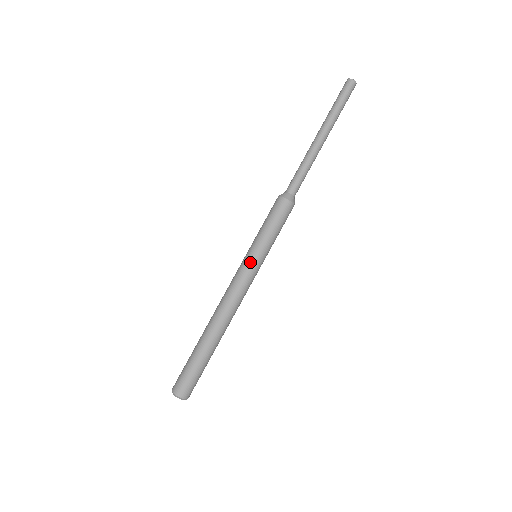
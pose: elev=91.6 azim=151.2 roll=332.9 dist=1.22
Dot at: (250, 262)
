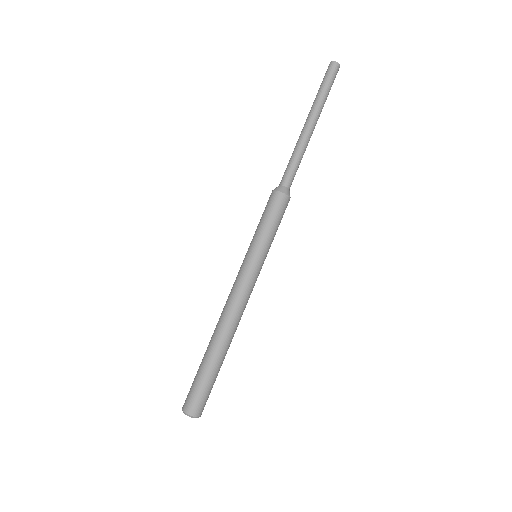
Dot at: (259, 267)
